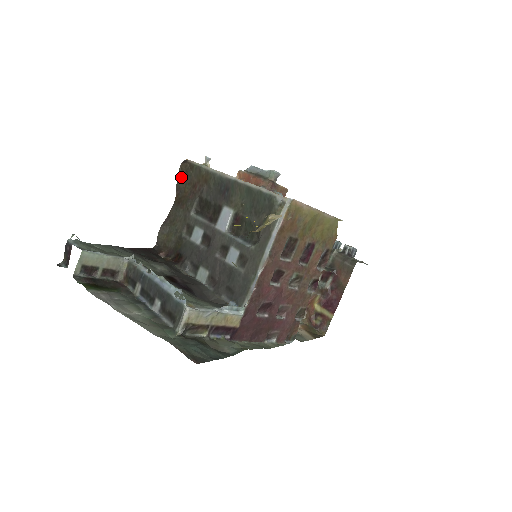
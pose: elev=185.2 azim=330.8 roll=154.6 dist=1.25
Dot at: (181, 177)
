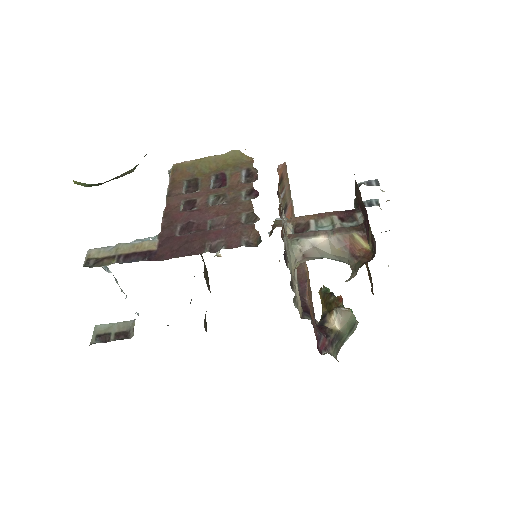
Dot at: (206, 277)
